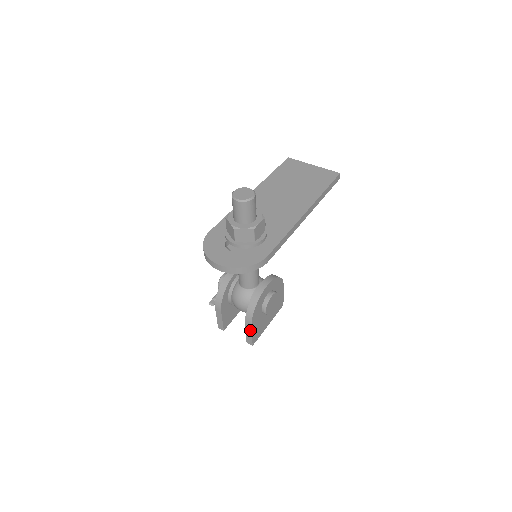
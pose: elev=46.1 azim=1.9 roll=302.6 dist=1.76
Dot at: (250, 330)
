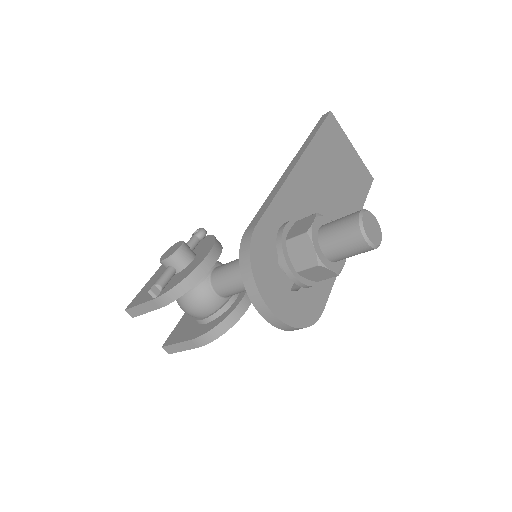
Dot at: (190, 347)
